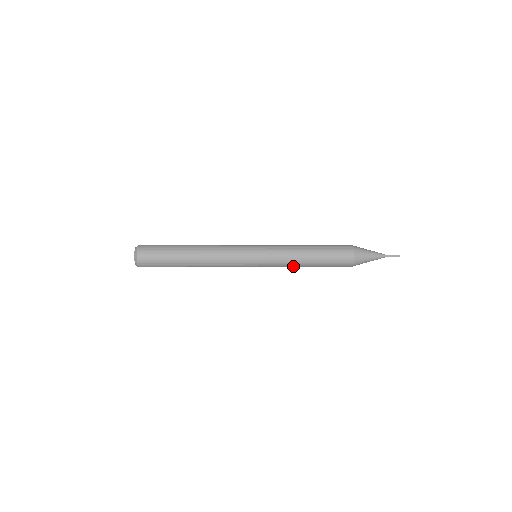
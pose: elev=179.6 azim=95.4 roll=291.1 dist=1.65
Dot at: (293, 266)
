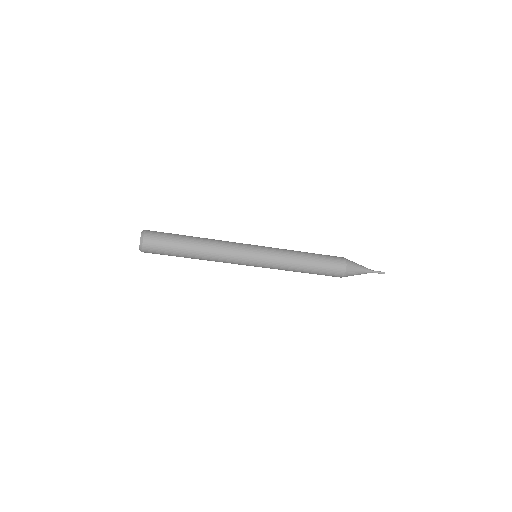
Dot at: (290, 270)
